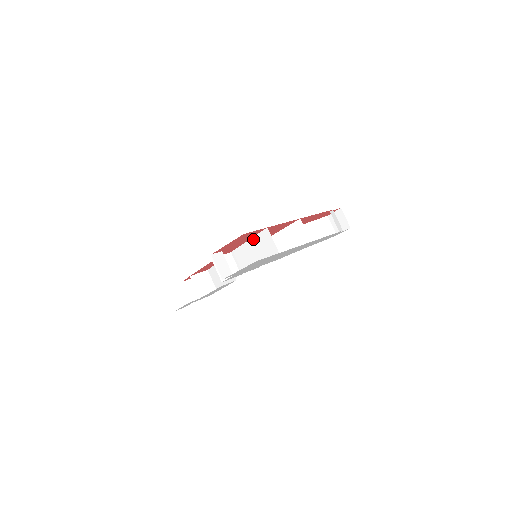
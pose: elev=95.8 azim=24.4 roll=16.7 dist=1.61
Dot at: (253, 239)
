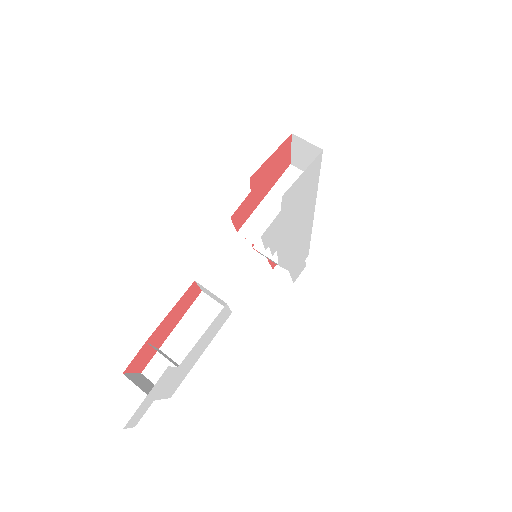
Dot at: (272, 190)
